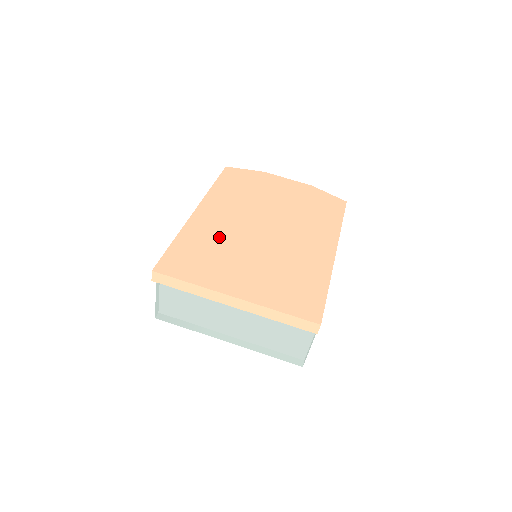
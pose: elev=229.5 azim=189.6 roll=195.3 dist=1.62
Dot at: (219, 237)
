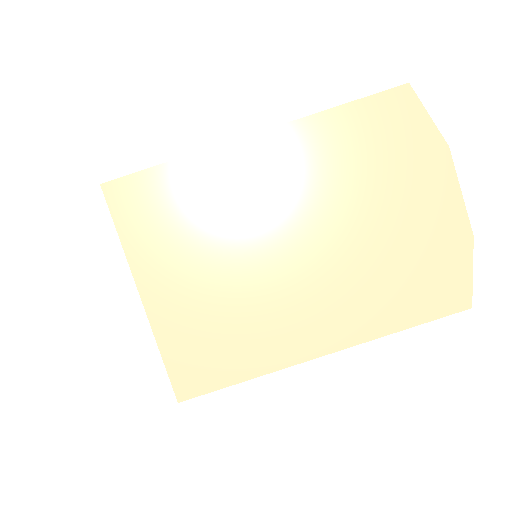
Dot at: (225, 206)
